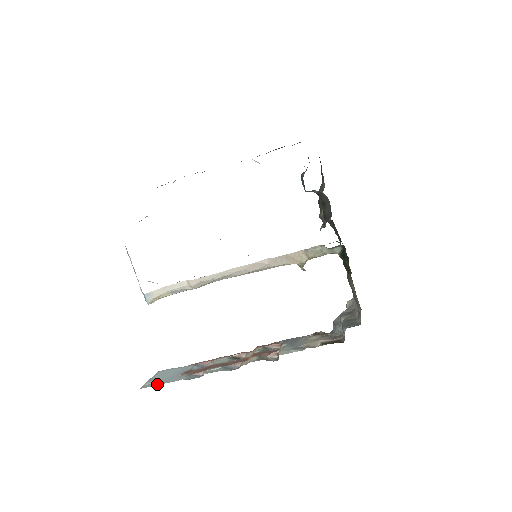
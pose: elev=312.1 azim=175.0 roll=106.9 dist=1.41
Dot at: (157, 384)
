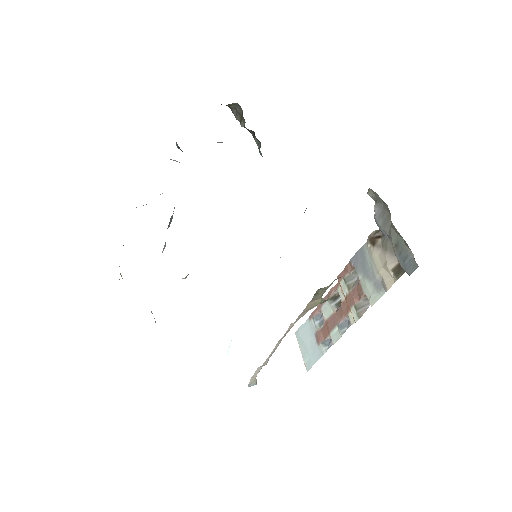
Dot at: (313, 363)
